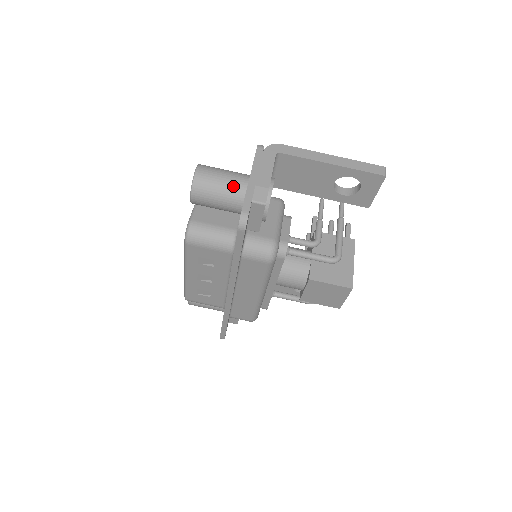
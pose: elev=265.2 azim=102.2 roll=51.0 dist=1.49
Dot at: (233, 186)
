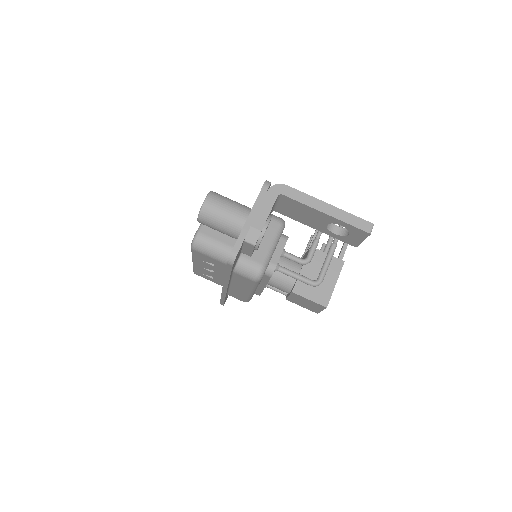
Dot at: (233, 221)
